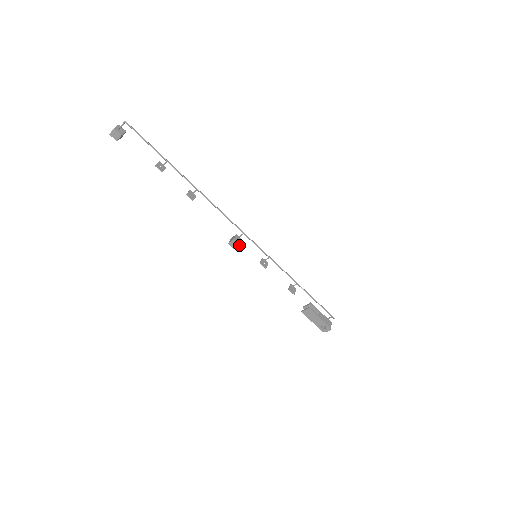
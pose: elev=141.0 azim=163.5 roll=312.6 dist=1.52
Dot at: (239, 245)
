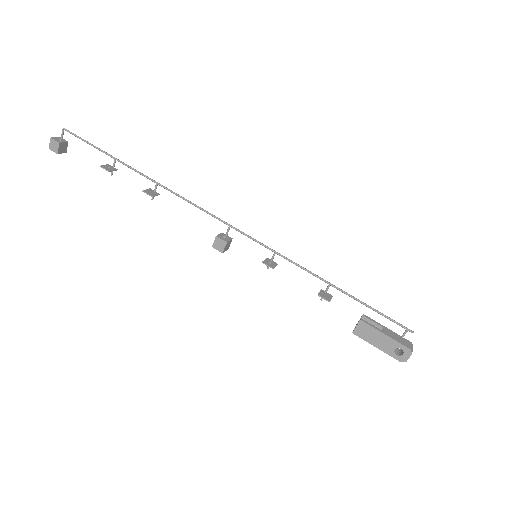
Dot at: (226, 243)
